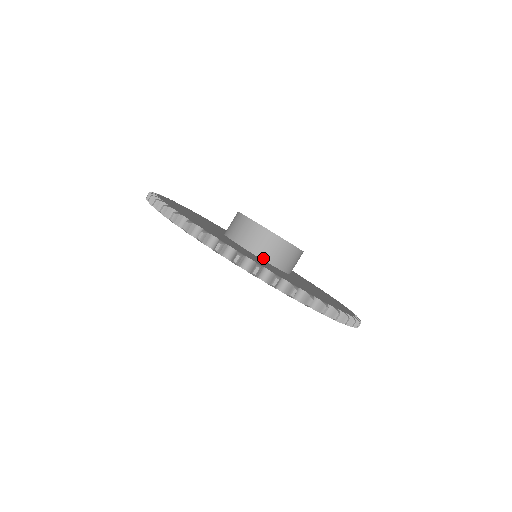
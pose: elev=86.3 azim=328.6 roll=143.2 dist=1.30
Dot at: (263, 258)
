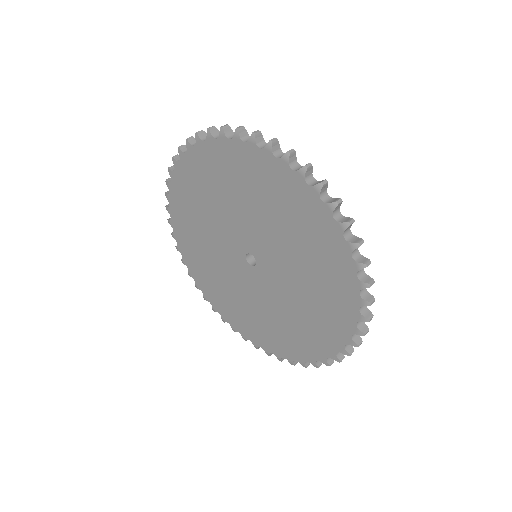
Dot at: occluded
